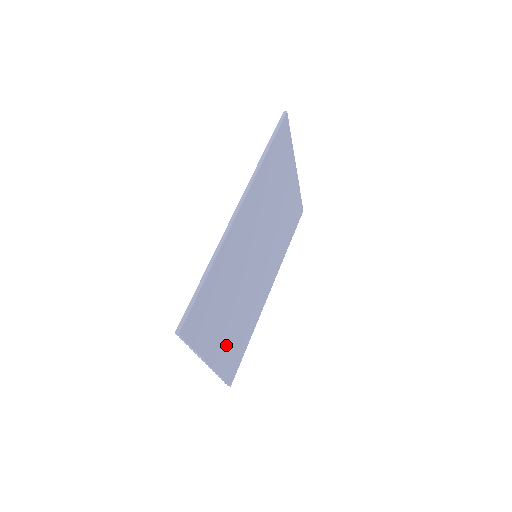
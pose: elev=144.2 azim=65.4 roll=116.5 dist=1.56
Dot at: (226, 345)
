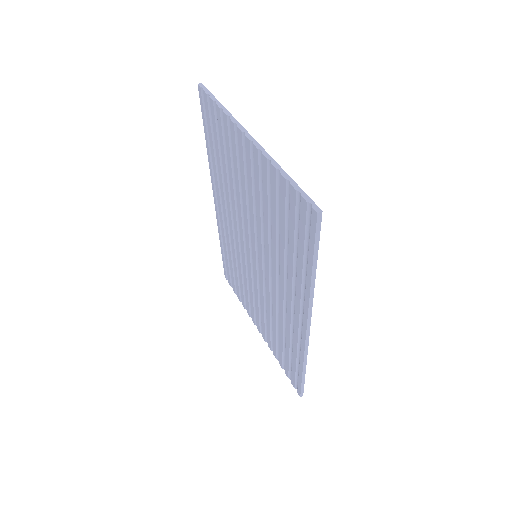
Dot at: occluded
